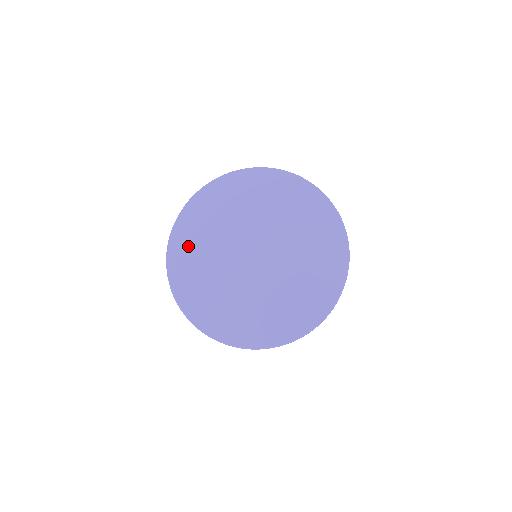
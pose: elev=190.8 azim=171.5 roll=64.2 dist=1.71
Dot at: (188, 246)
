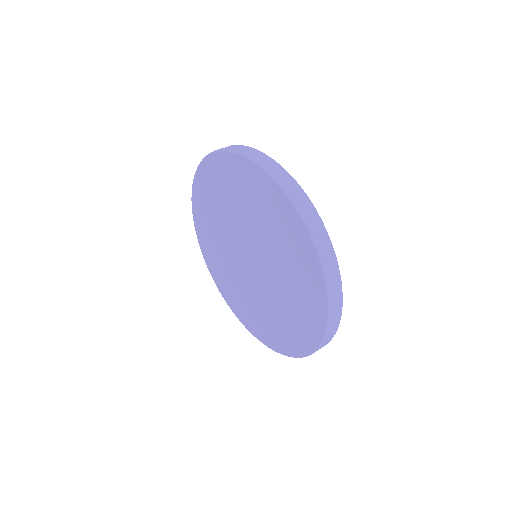
Dot at: (206, 237)
